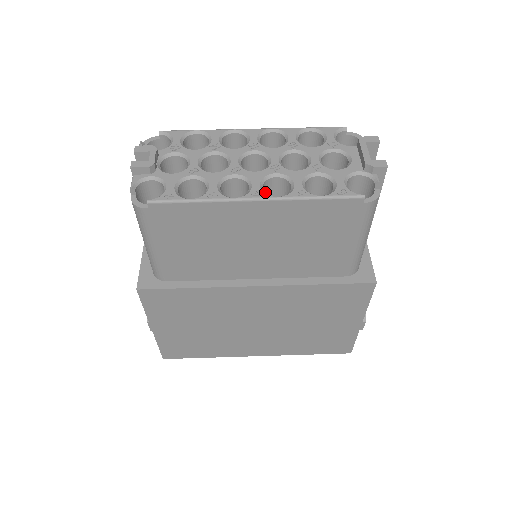
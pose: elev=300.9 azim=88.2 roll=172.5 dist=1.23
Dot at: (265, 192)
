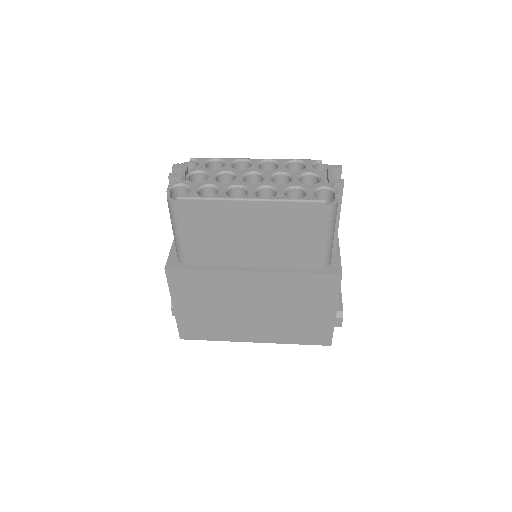
Dot at: occluded
